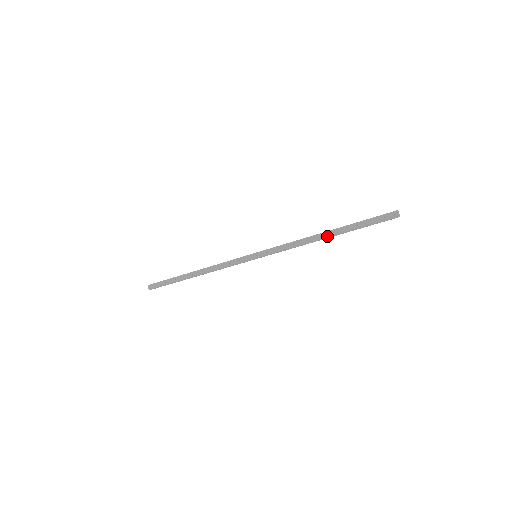
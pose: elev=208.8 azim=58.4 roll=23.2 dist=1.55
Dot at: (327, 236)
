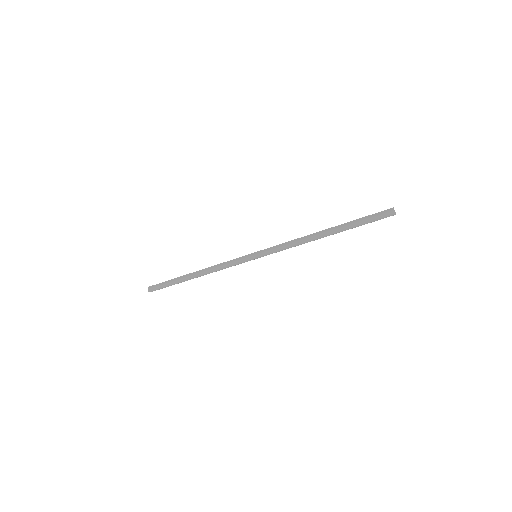
Dot at: (325, 233)
